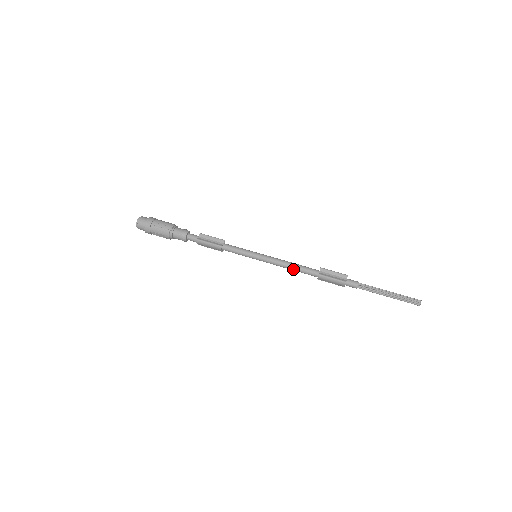
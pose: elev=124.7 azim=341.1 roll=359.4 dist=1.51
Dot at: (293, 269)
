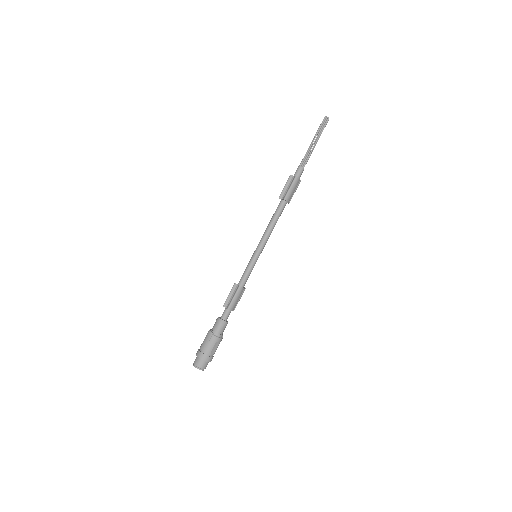
Dot at: (275, 223)
